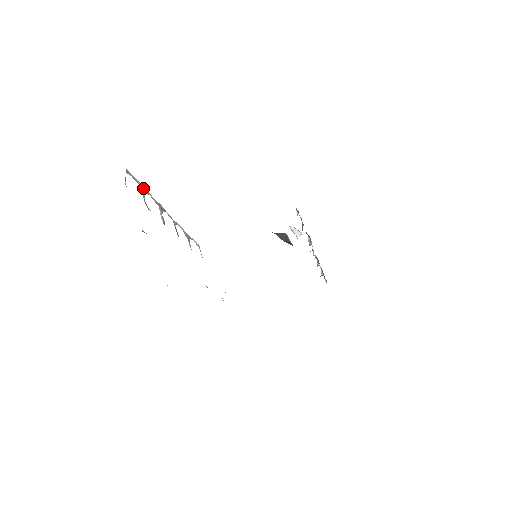
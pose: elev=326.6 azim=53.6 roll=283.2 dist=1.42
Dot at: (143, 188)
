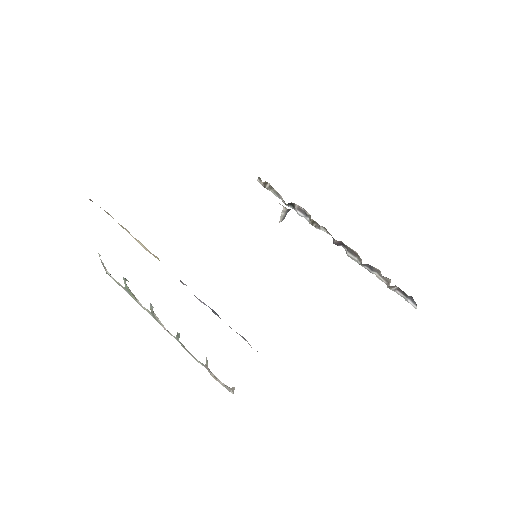
Dot at: occluded
